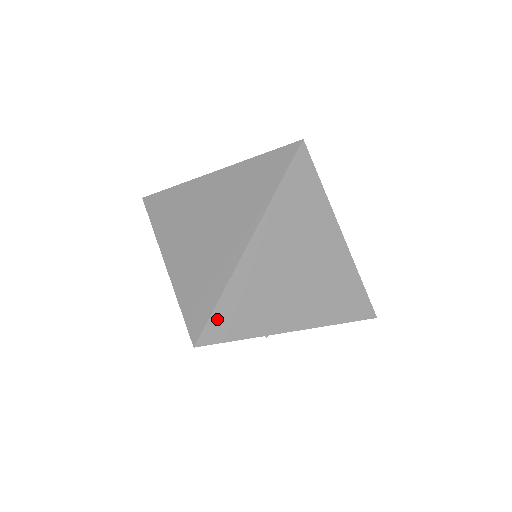
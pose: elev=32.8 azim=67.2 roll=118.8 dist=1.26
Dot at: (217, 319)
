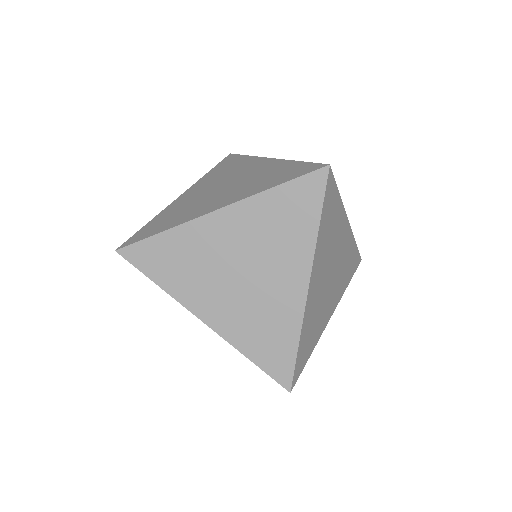
Dot at: (299, 360)
